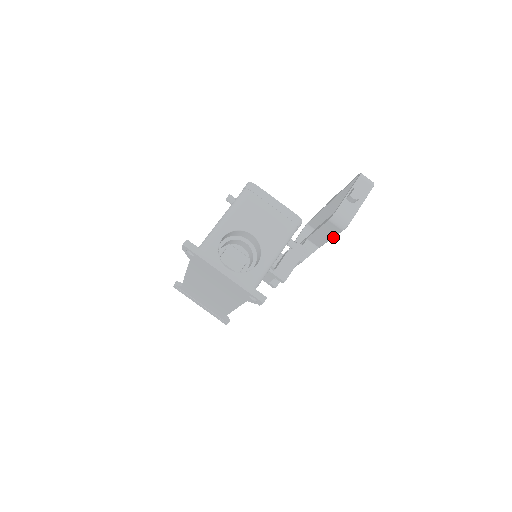
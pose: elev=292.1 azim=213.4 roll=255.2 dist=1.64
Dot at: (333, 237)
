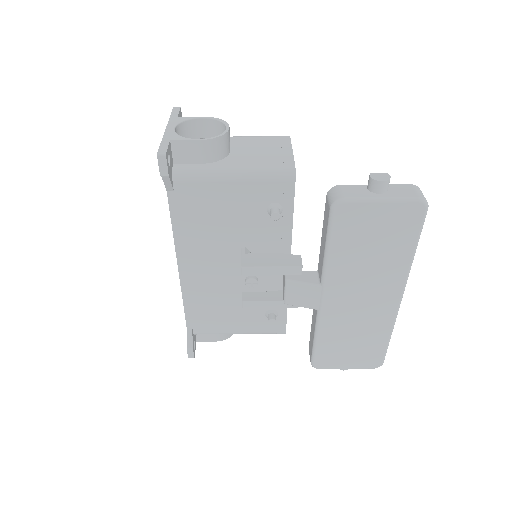
Dot at: (328, 242)
